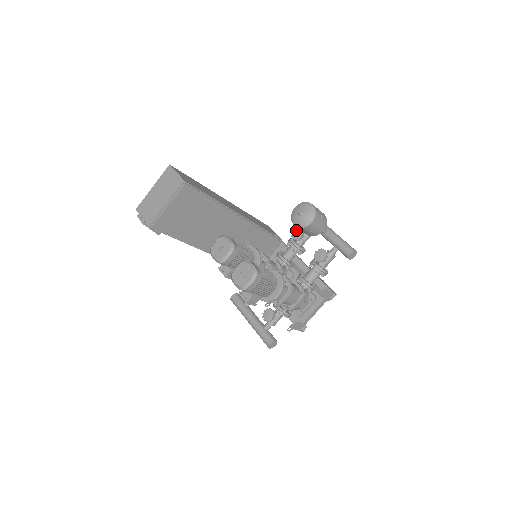
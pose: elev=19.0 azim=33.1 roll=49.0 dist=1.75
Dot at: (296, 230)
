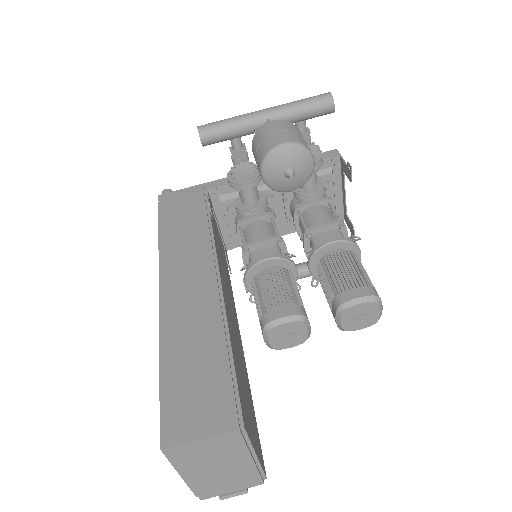
Dot at: (238, 172)
